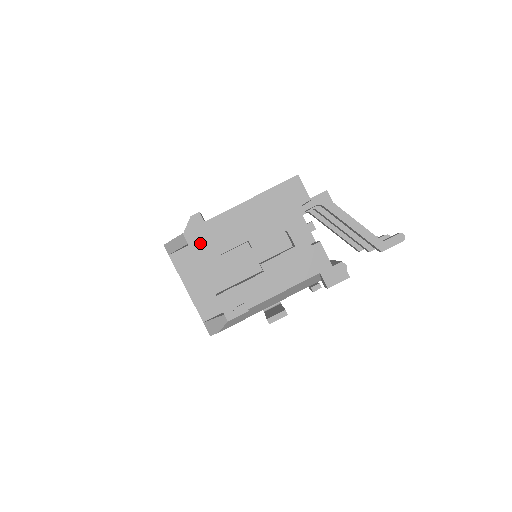
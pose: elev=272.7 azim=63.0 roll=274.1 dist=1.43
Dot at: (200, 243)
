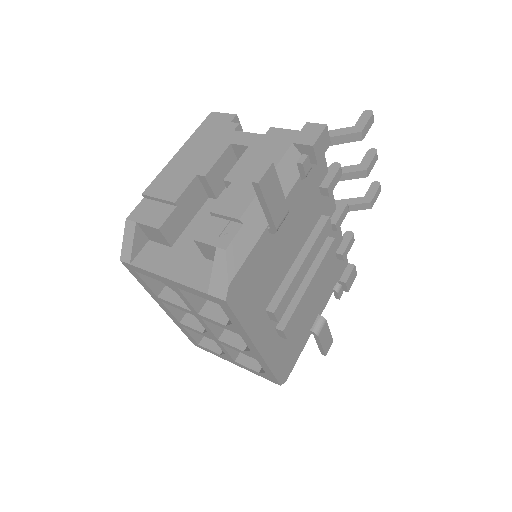
Dot at: (149, 213)
